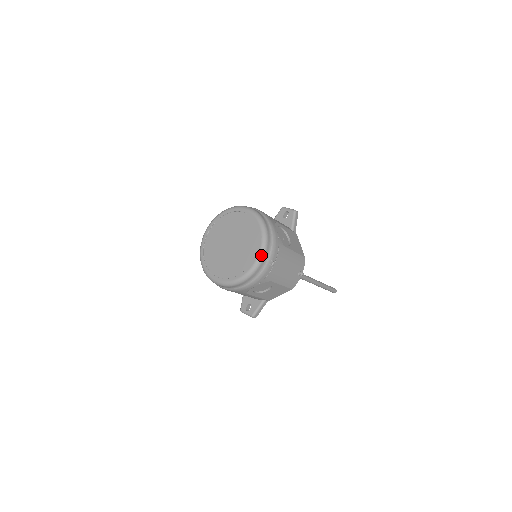
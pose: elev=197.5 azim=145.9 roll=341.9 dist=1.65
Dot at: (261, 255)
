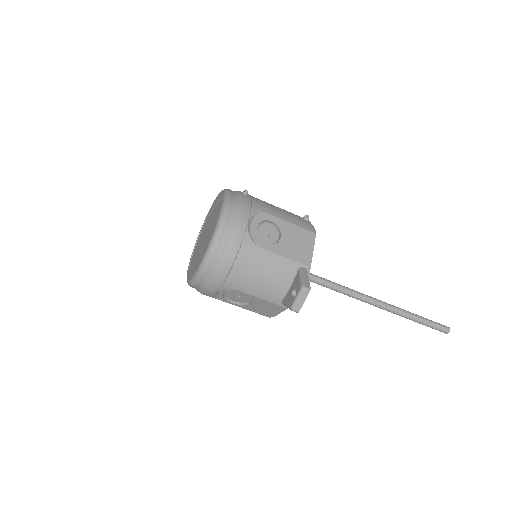
Dot at: (225, 191)
